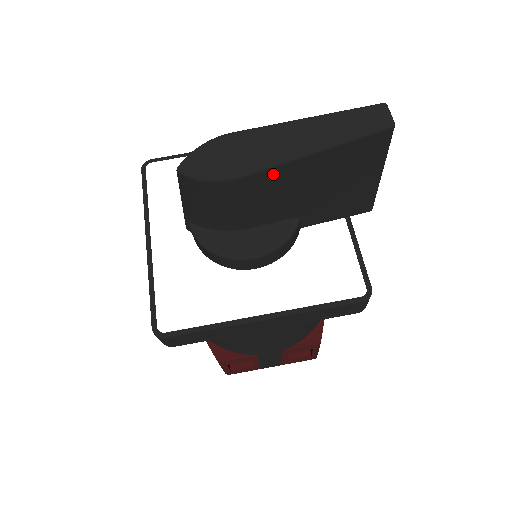
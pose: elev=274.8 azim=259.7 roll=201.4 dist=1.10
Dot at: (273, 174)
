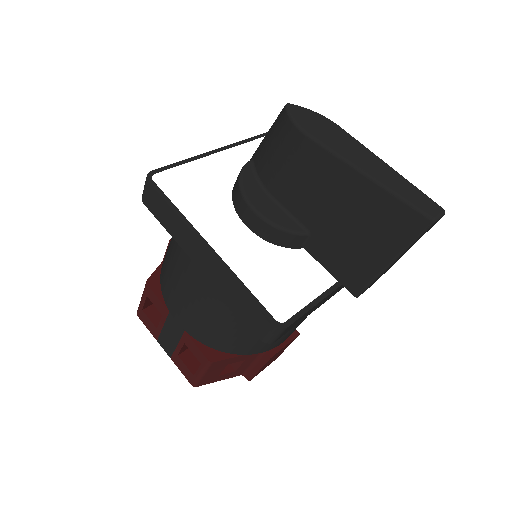
Dot at: (330, 163)
